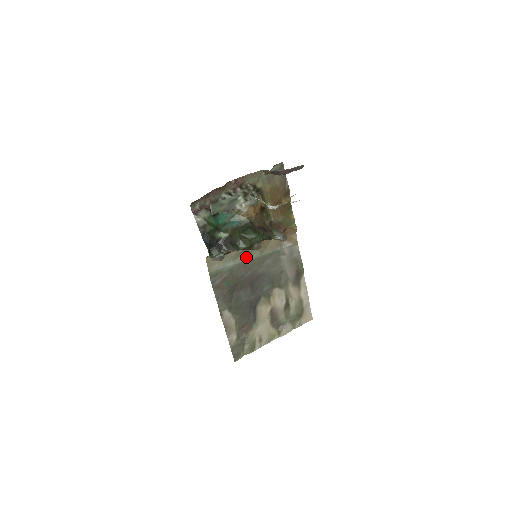
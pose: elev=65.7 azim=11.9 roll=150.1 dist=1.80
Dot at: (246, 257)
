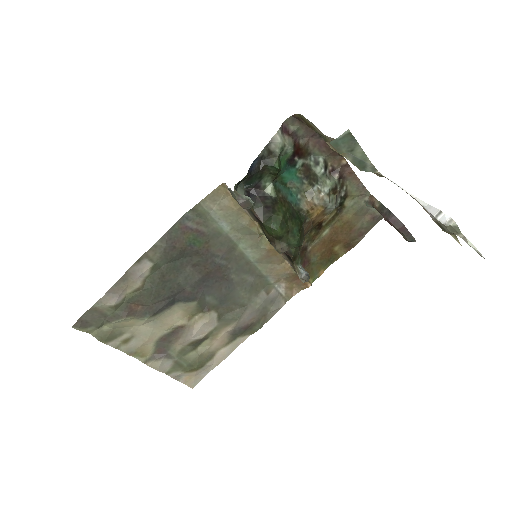
Dot at: (244, 244)
